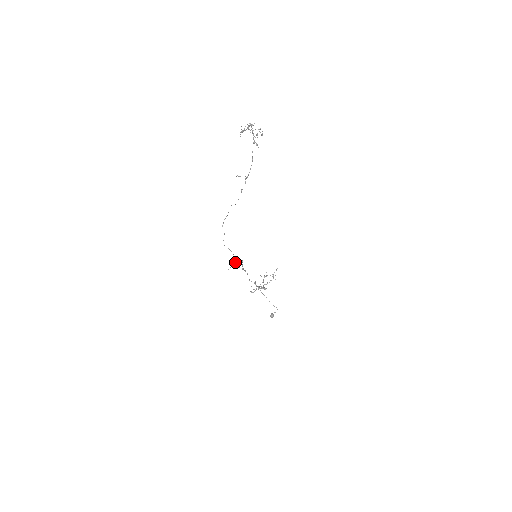
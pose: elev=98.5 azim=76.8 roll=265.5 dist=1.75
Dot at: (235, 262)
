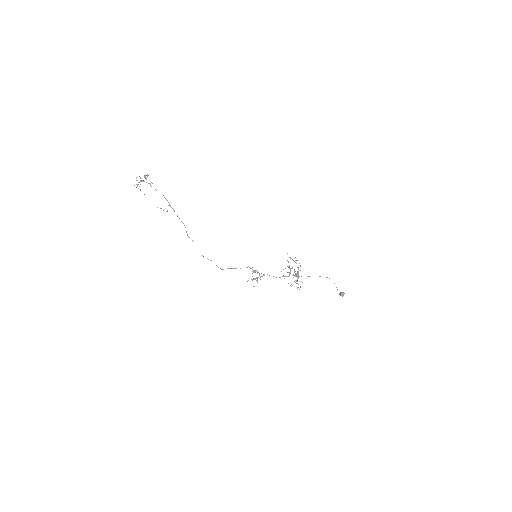
Dot at: (252, 279)
